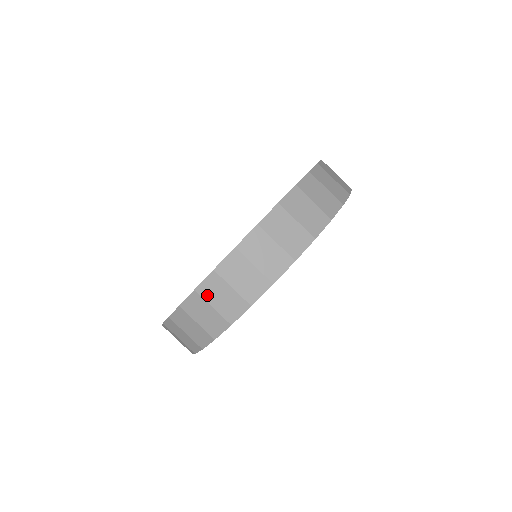
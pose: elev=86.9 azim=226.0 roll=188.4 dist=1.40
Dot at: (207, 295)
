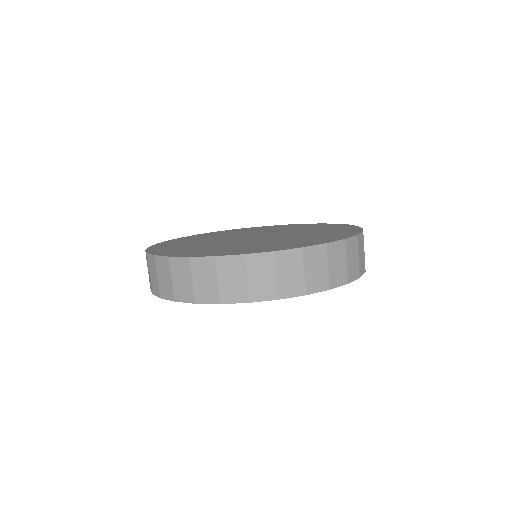
Dot at: (221, 268)
